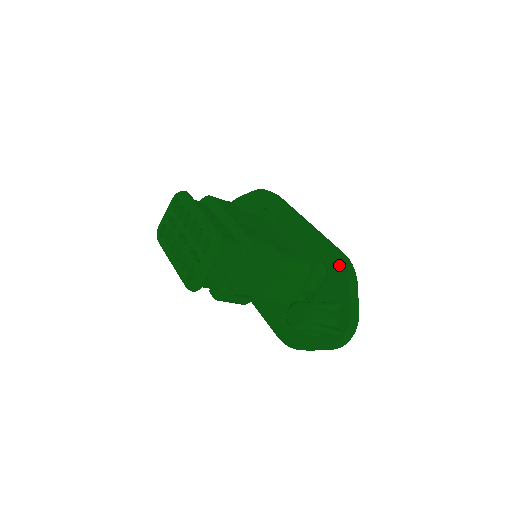
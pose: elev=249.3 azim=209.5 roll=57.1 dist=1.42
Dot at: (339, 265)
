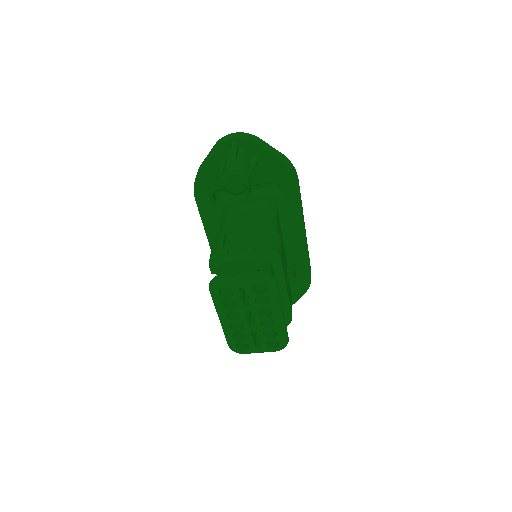
Dot at: (306, 284)
